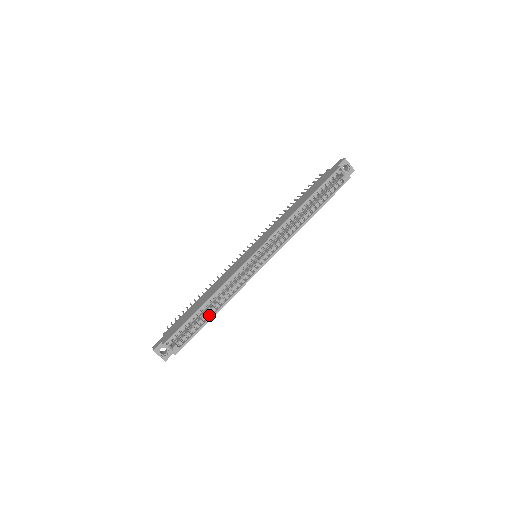
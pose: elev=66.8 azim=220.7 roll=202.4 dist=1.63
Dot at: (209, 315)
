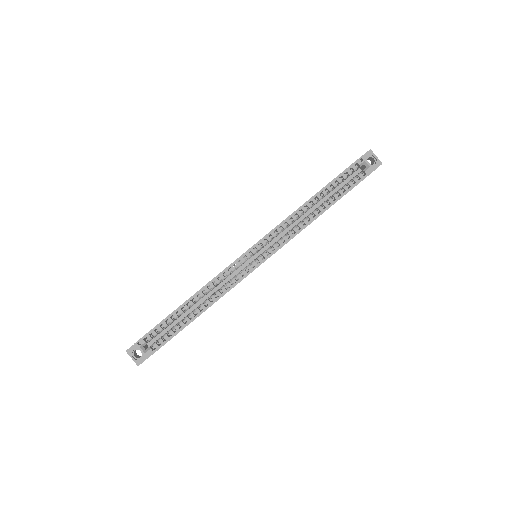
Dot at: (192, 317)
